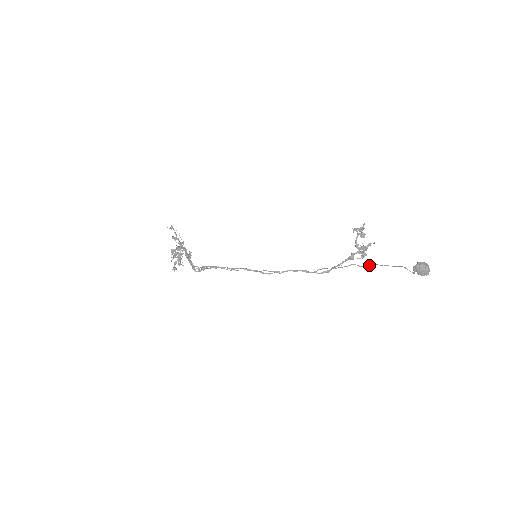
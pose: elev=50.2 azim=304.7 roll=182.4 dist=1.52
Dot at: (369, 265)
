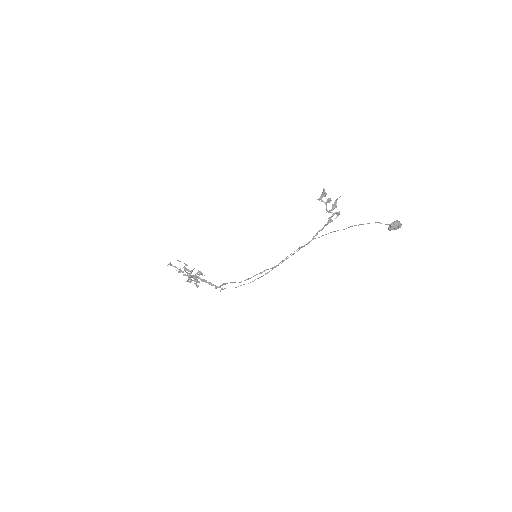
Dot at: (349, 227)
